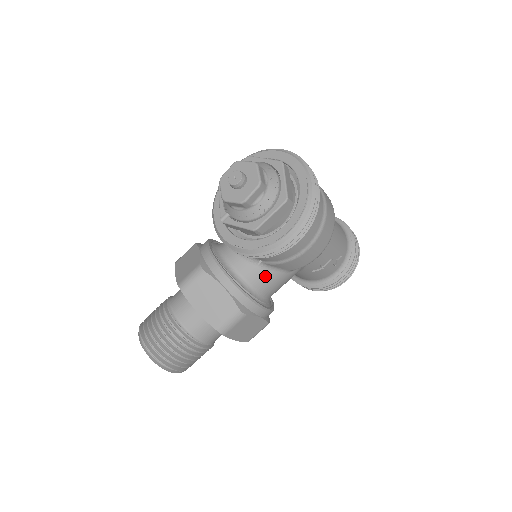
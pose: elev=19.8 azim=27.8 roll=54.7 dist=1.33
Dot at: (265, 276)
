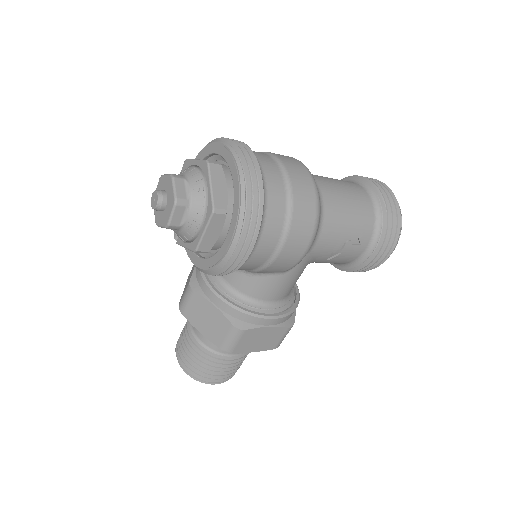
Dot at: (257, 283)
